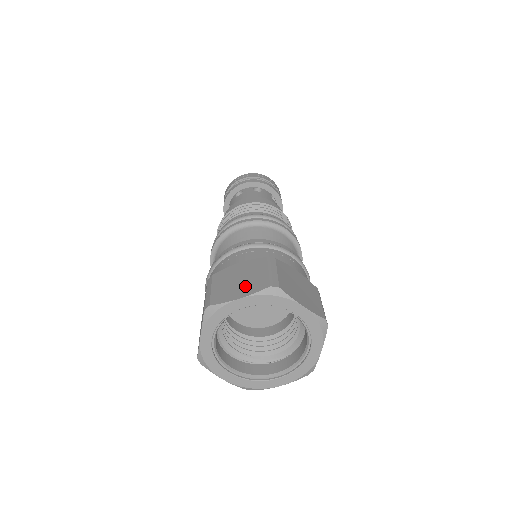
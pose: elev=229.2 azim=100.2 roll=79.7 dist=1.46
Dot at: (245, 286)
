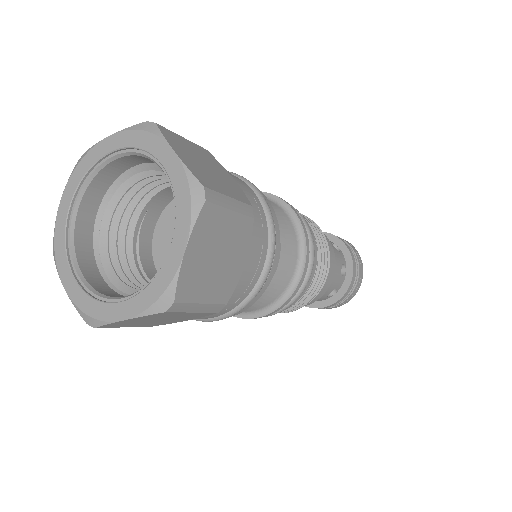
Dot at: occluded
